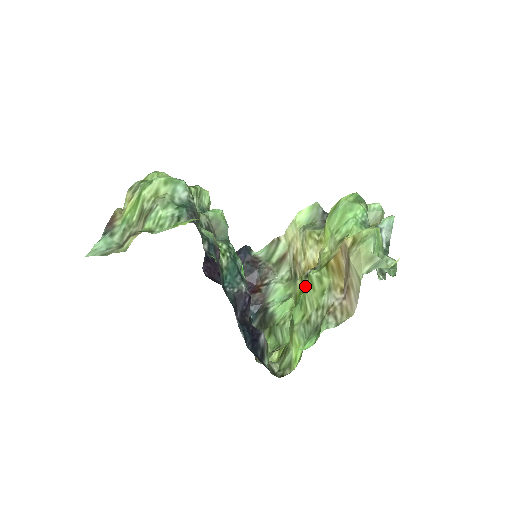
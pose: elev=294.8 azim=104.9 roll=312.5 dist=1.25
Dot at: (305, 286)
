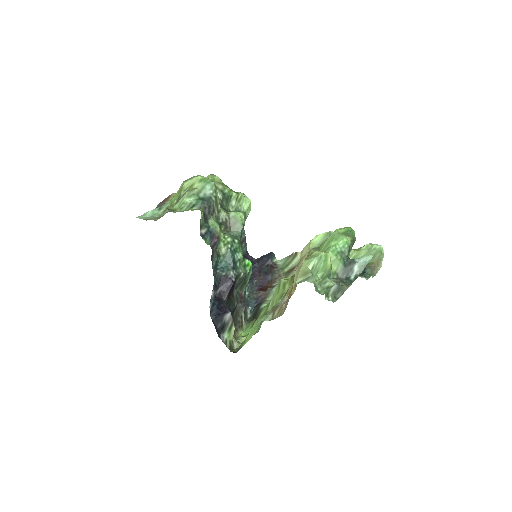
Dot at: occluded
